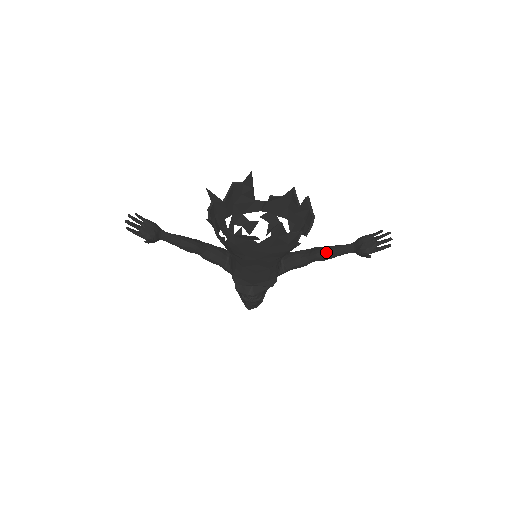
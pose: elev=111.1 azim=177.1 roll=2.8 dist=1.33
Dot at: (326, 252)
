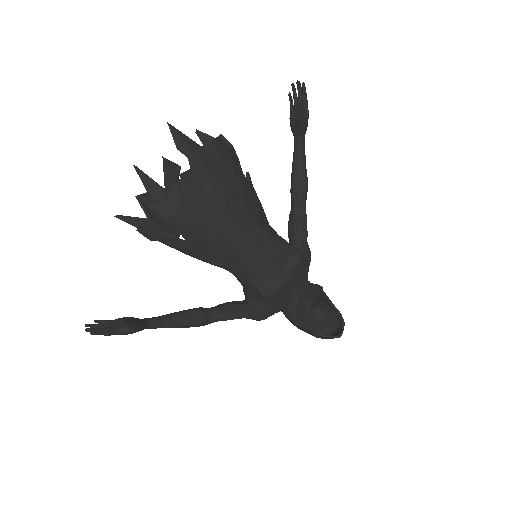
Dot at: (294, 177)
